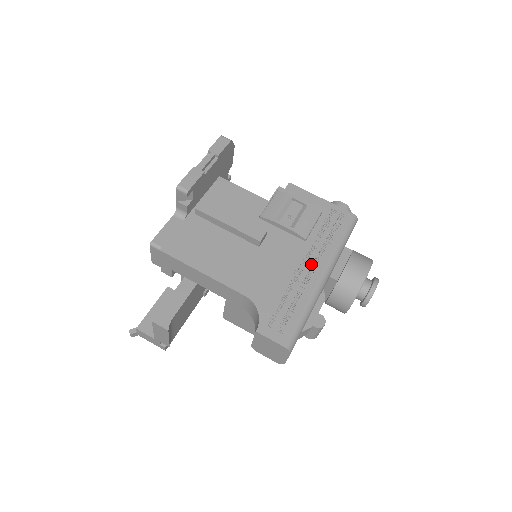
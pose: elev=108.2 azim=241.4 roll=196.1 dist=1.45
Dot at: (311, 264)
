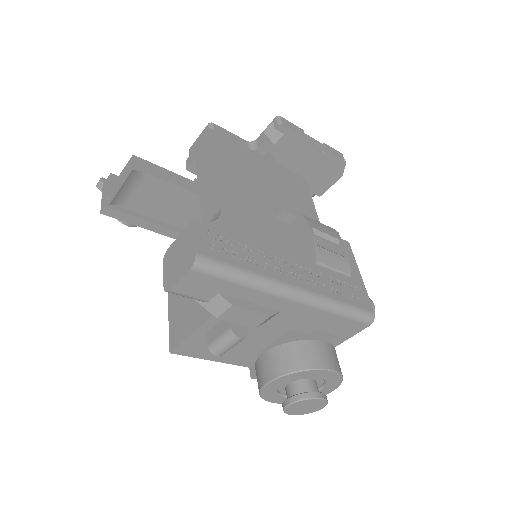
Dot at: (298, 273)
